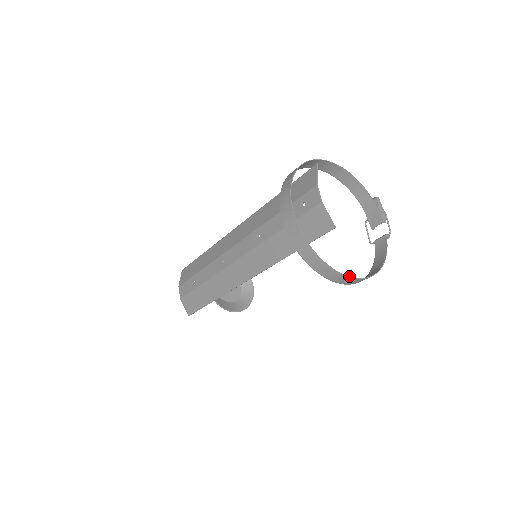
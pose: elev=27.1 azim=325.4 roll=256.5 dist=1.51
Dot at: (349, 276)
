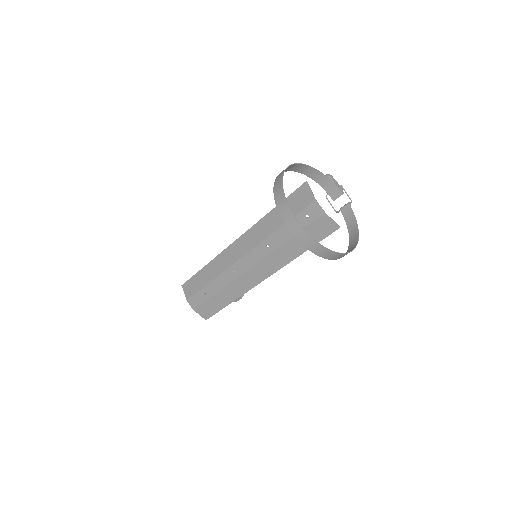
Dot at: (348, 252)
